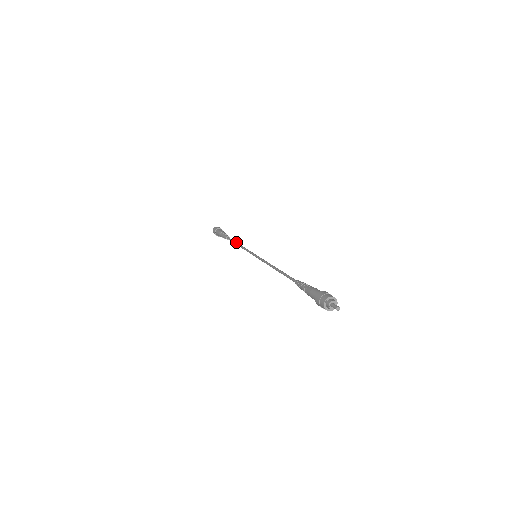
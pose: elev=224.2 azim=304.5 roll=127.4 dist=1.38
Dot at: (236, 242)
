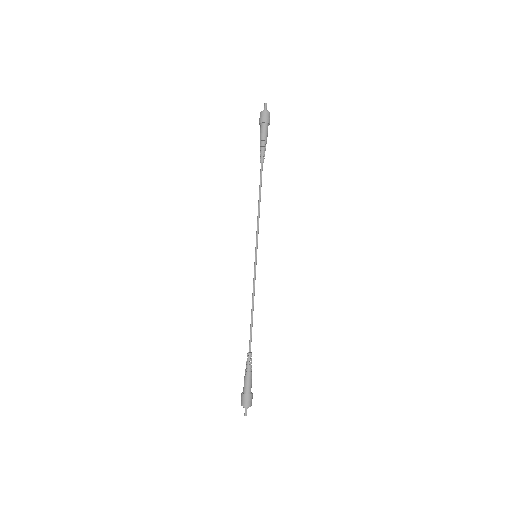
Dot at: (259, 193)
